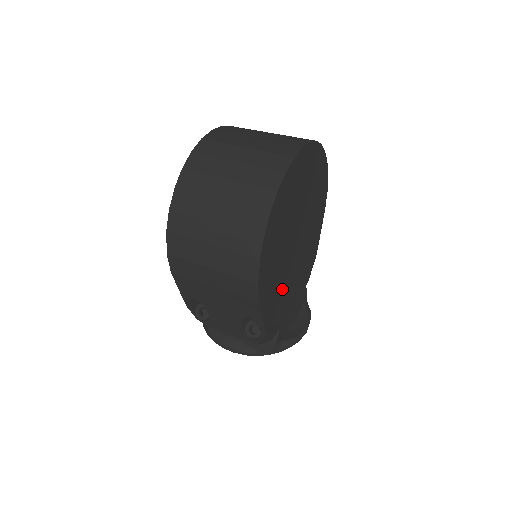
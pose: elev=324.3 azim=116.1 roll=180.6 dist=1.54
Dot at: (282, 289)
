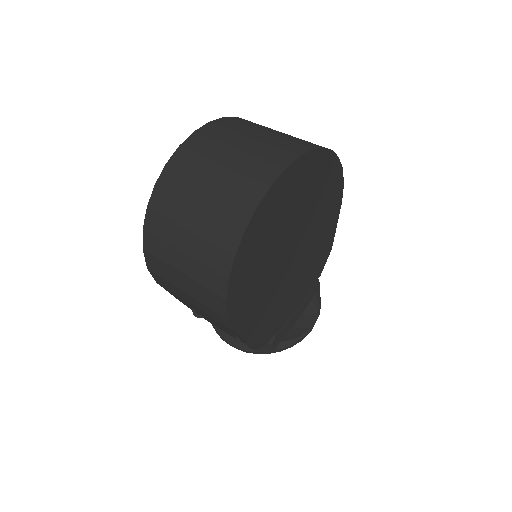
Dot at: (273, 303)
